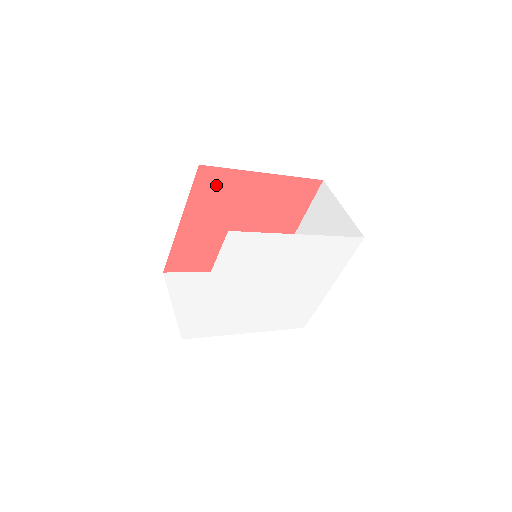
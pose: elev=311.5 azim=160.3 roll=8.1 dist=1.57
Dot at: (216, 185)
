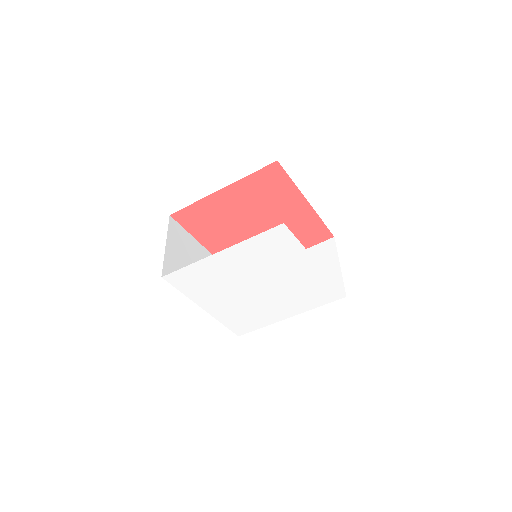
Dot at: (197, 217)
